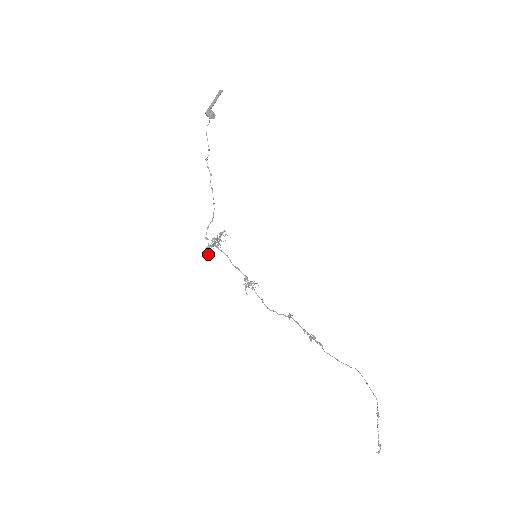
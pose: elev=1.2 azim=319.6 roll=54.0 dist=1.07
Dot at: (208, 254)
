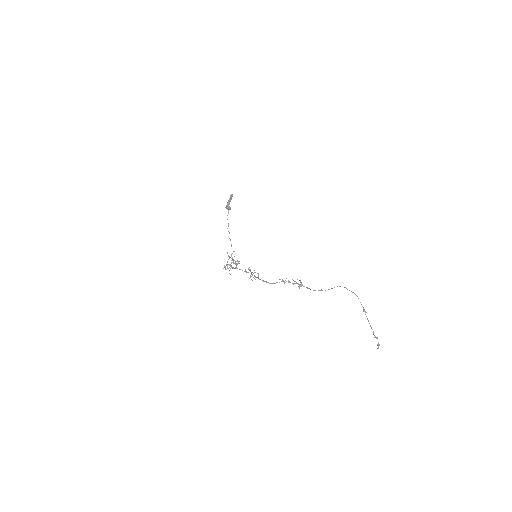
Dot at: occluded
